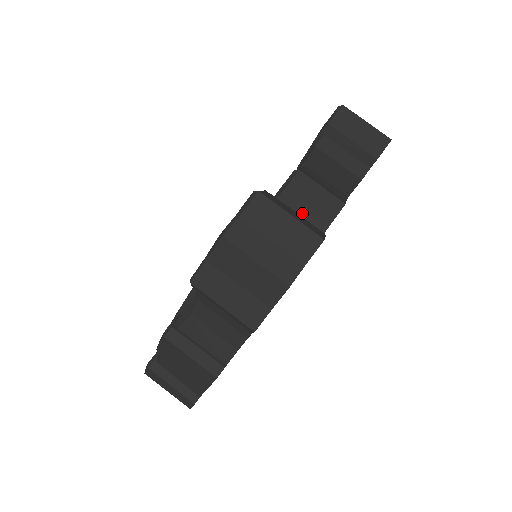
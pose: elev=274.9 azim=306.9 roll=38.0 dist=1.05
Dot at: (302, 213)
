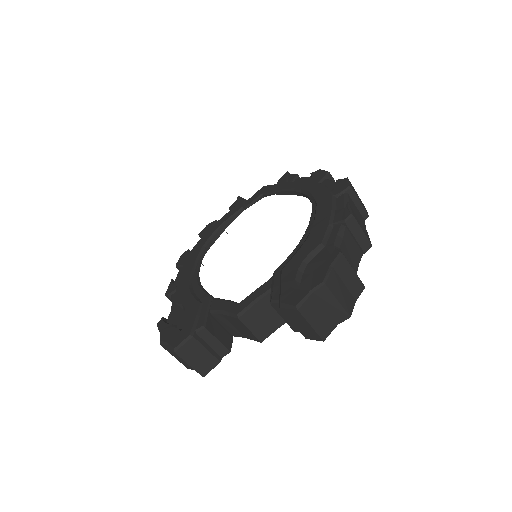
Dot at: (235, 327)
